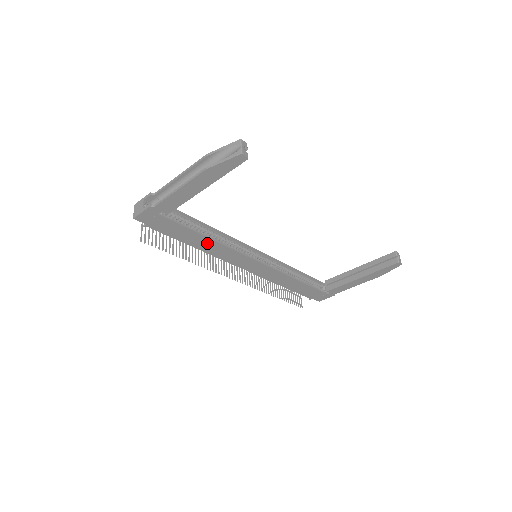
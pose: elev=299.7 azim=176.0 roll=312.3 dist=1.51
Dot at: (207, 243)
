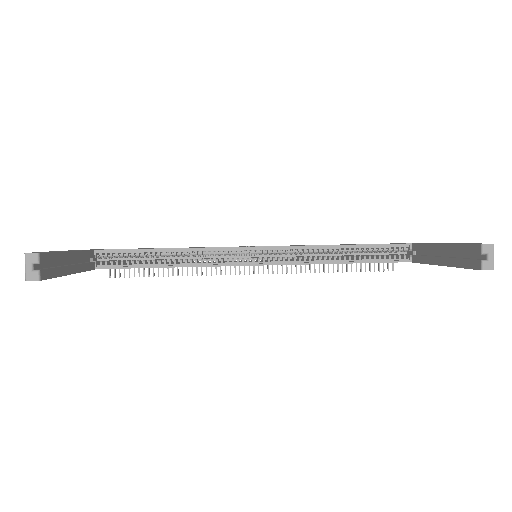
Dot at: occluded
